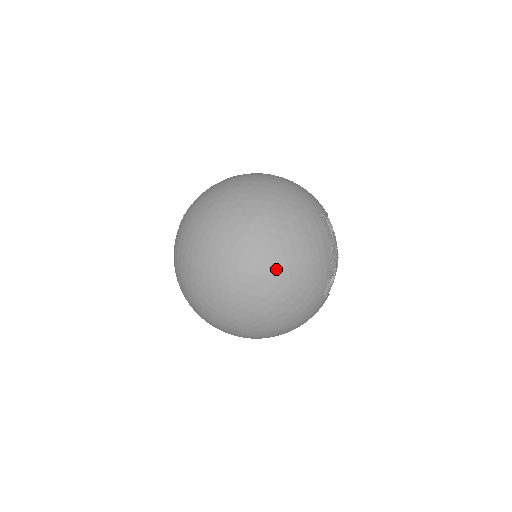
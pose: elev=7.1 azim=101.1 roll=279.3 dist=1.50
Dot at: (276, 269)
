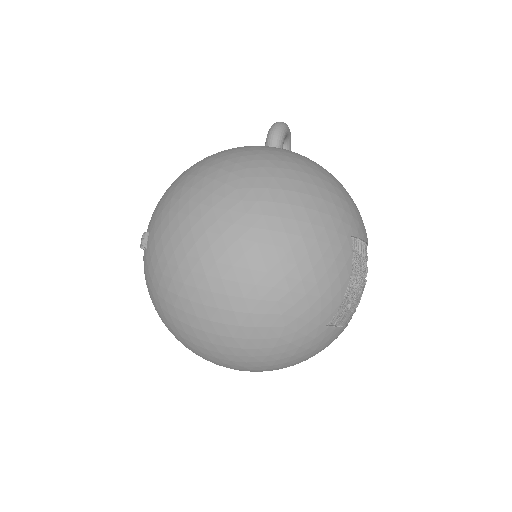
Dot at: occluded
